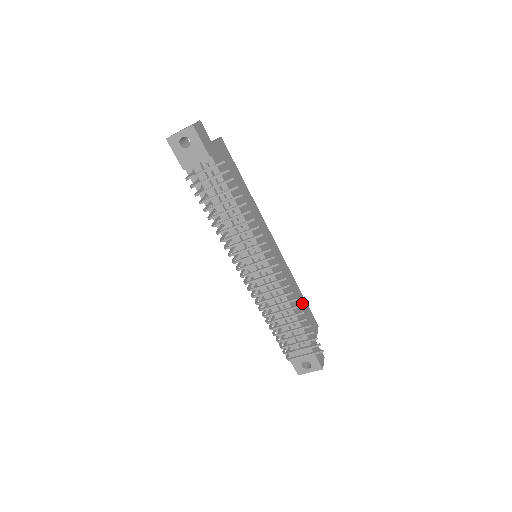
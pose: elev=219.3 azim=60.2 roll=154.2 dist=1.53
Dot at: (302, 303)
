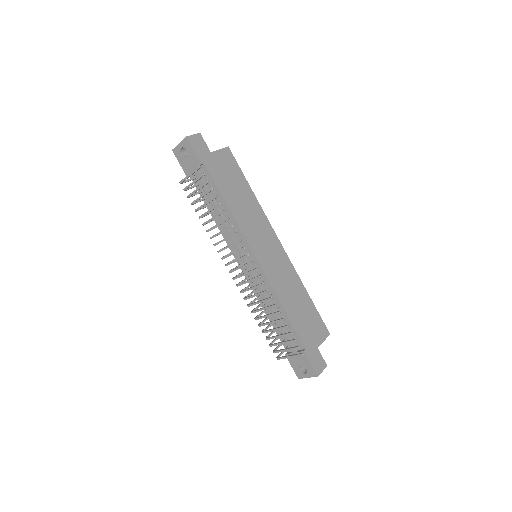
Dot at: (307, 307)
